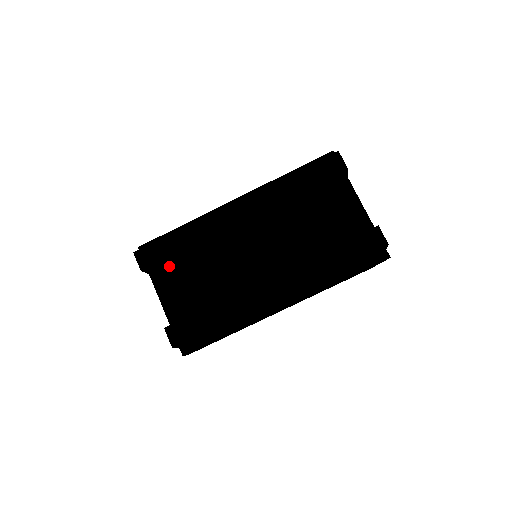
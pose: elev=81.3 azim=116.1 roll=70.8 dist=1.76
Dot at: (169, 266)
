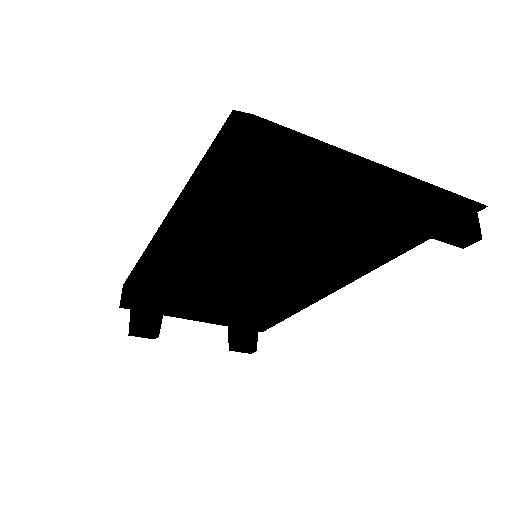
Dot at: occluded
